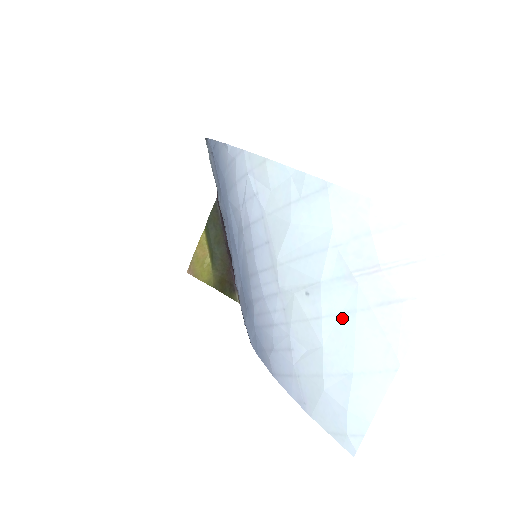
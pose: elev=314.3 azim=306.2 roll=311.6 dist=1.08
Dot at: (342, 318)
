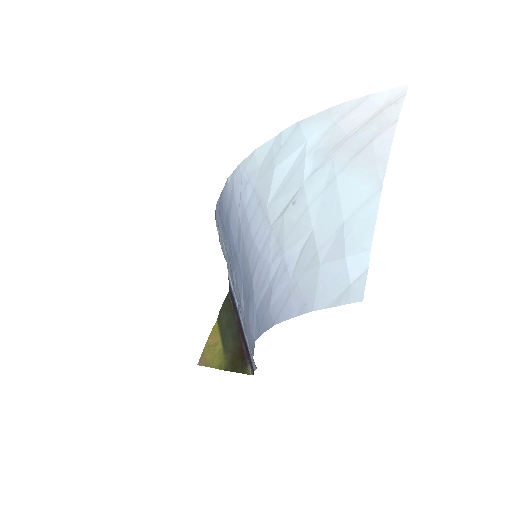
Dot at: (325, 192)
